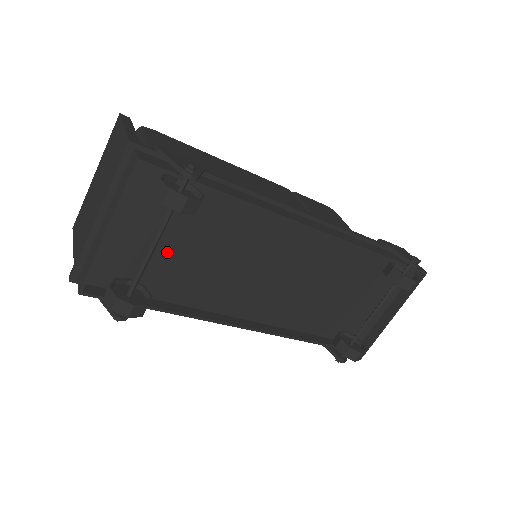
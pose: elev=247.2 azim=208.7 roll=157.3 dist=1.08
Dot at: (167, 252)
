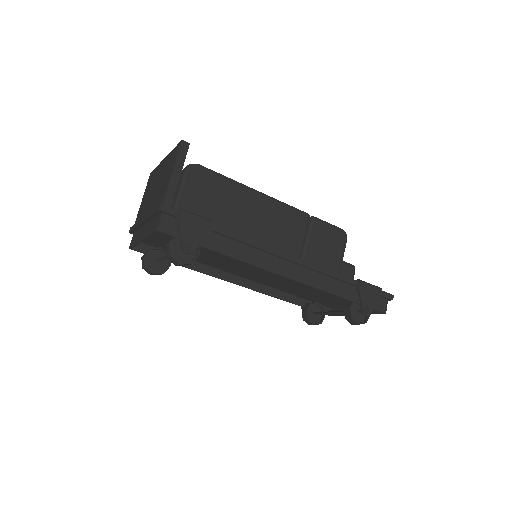
Dot at: occluded
